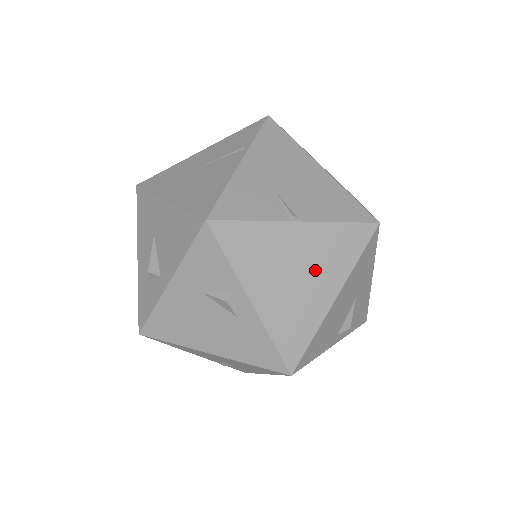
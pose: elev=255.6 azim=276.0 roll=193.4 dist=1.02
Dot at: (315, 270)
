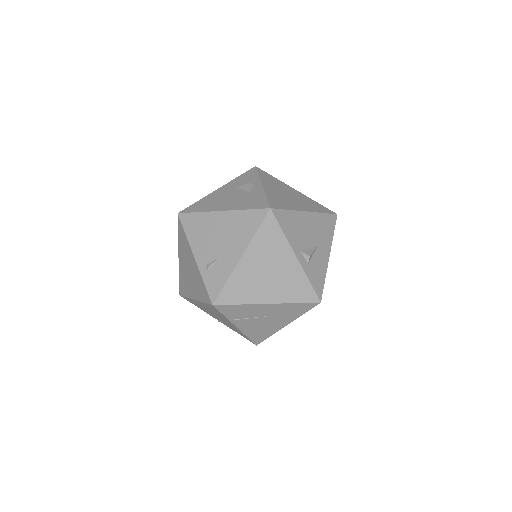
Dot at: (299, 201)
